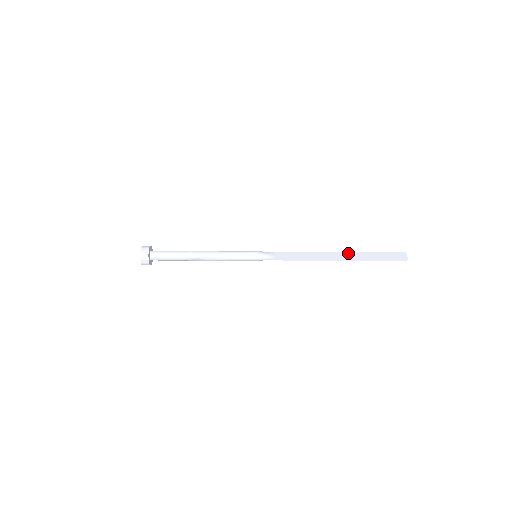
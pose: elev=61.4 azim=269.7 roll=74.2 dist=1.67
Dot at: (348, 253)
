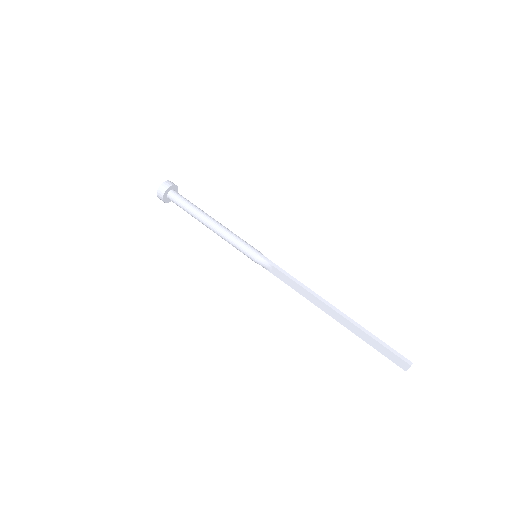
Dot at: occluded
